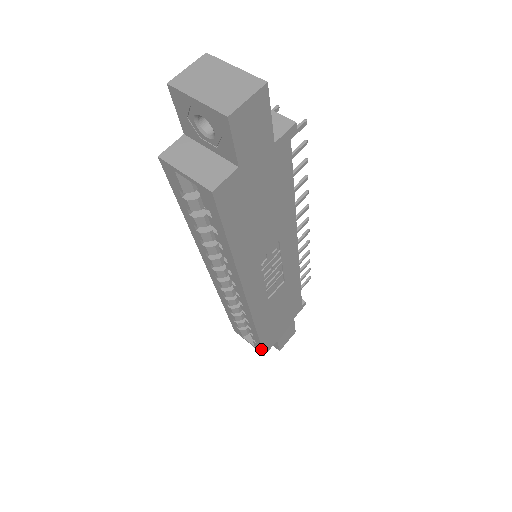
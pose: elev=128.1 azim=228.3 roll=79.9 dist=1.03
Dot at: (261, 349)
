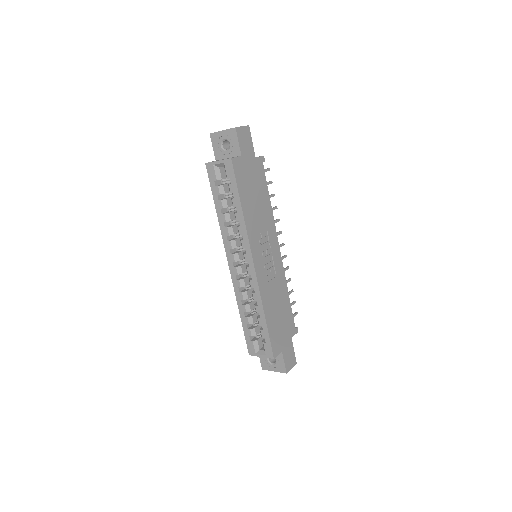
Dot at: (270, 348)
